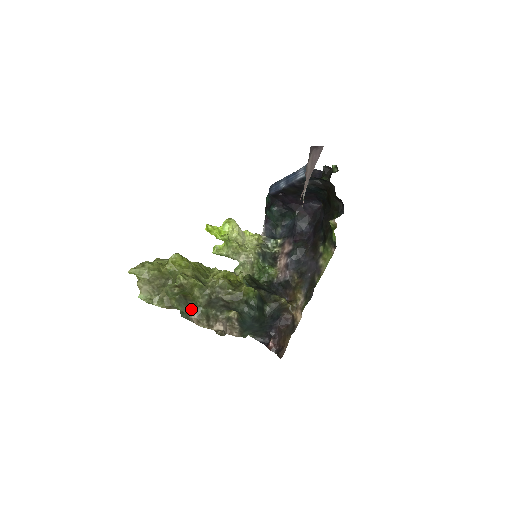
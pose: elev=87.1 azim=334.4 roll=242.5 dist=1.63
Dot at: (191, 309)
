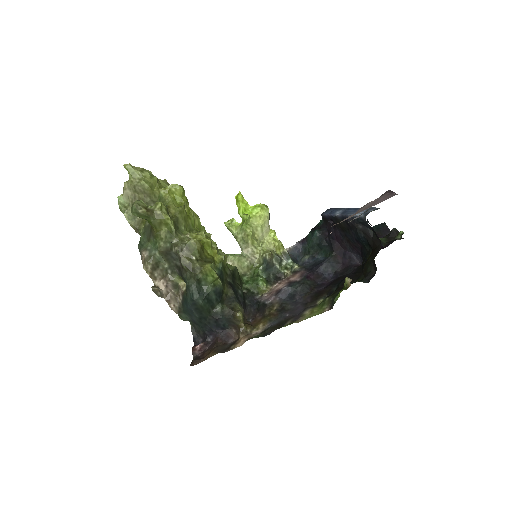
Dot at: (148, 245)
